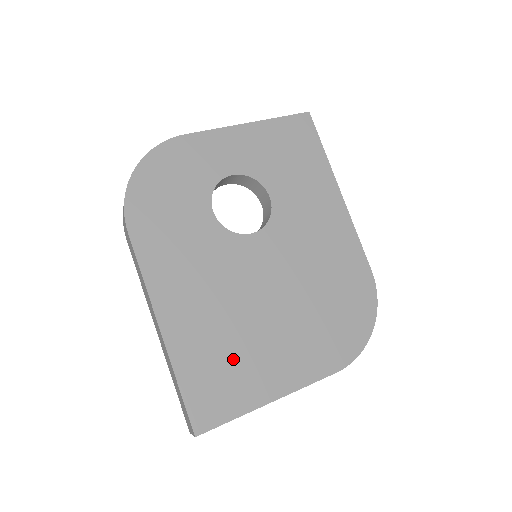
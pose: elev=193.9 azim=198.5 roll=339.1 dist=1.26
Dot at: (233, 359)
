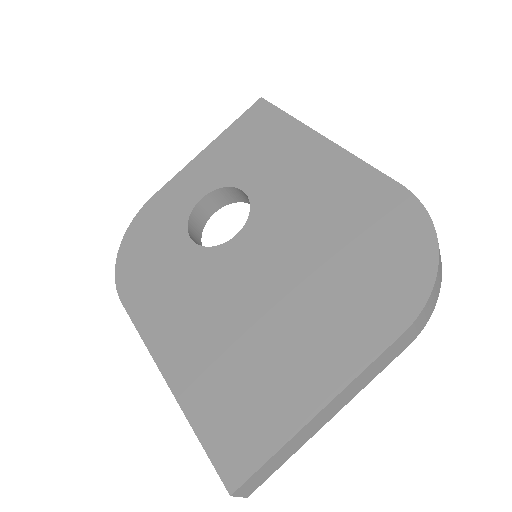
Dot at: (251, 378)
